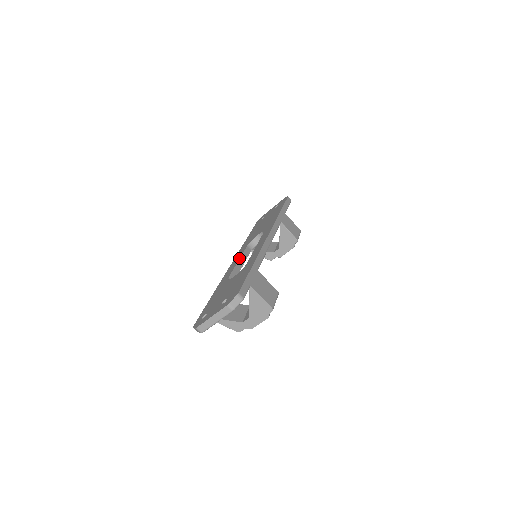
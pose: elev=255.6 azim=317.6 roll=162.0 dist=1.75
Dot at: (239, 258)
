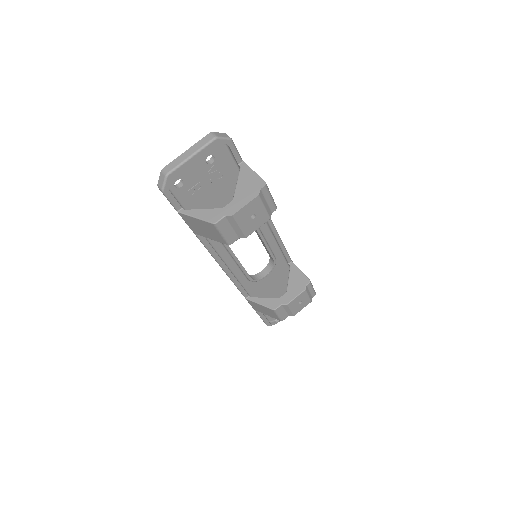
Dot at: occluded
